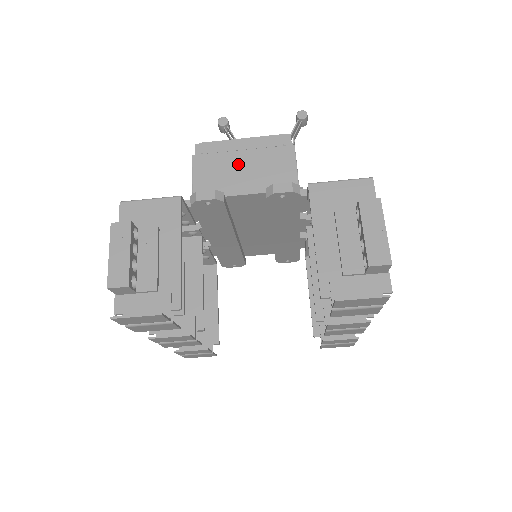
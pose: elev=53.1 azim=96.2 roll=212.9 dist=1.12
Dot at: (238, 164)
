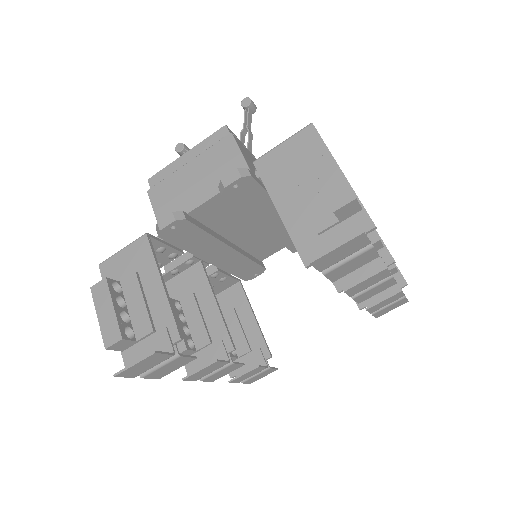
Dot at: (188, 178)
